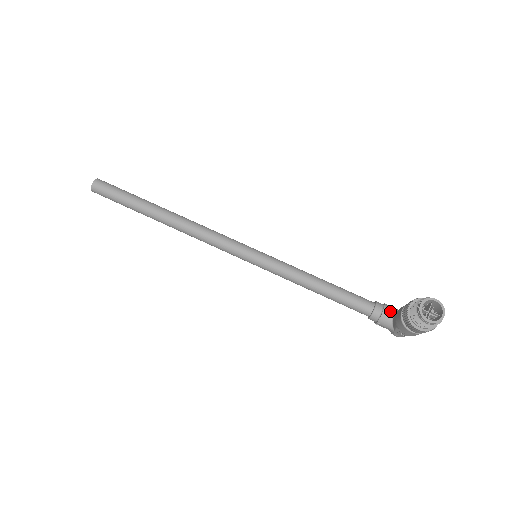
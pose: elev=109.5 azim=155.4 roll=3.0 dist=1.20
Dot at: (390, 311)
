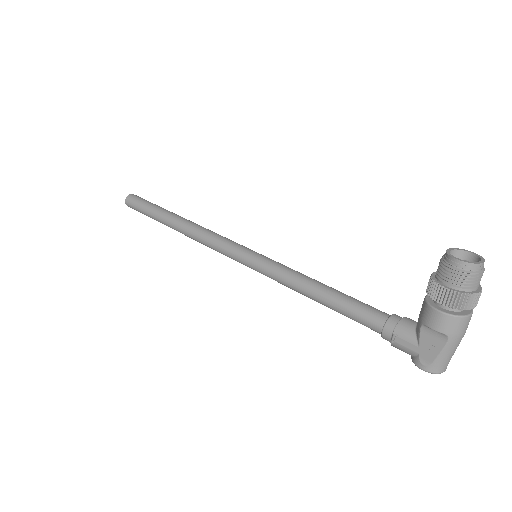
Dot at: (413, 320)
